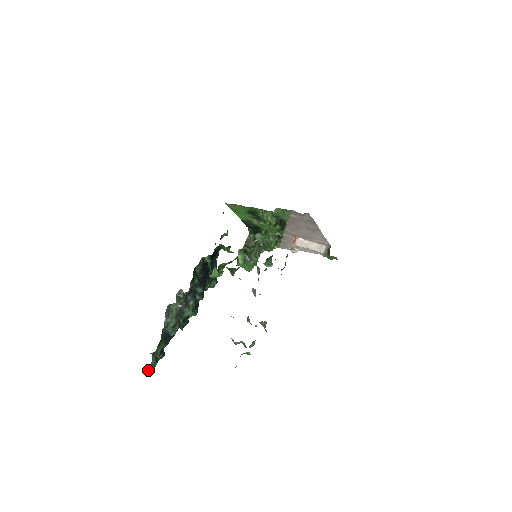
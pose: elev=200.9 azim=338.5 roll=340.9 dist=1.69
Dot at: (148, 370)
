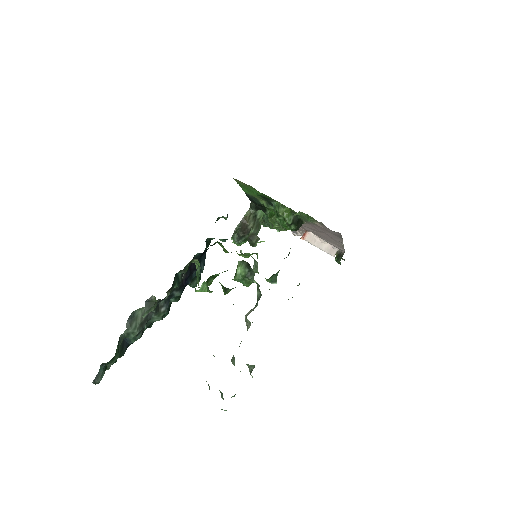
Dot at: occluded
